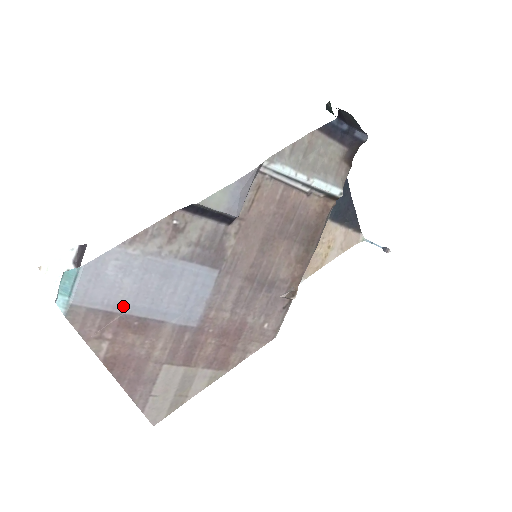
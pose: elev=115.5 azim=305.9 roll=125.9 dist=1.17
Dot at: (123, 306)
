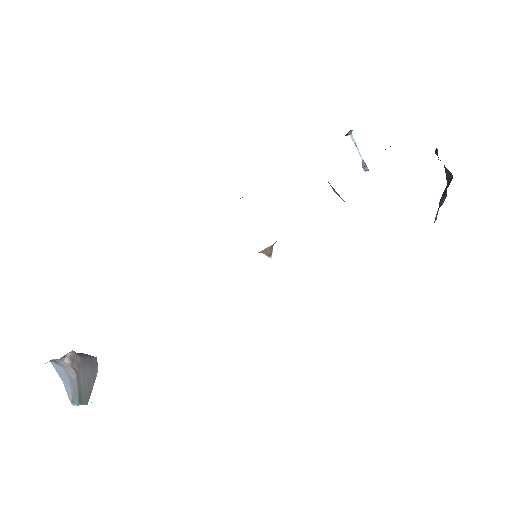
Dot at: occluded
